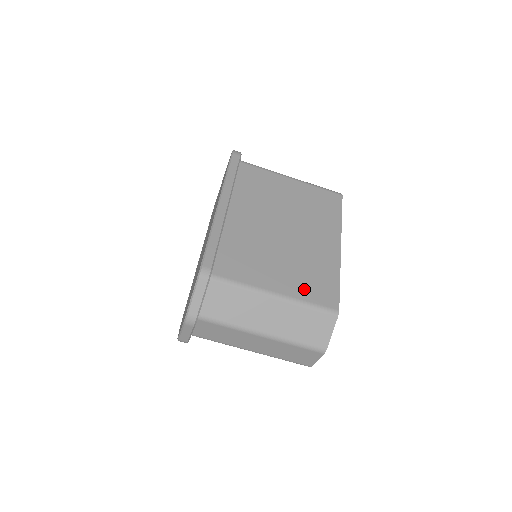
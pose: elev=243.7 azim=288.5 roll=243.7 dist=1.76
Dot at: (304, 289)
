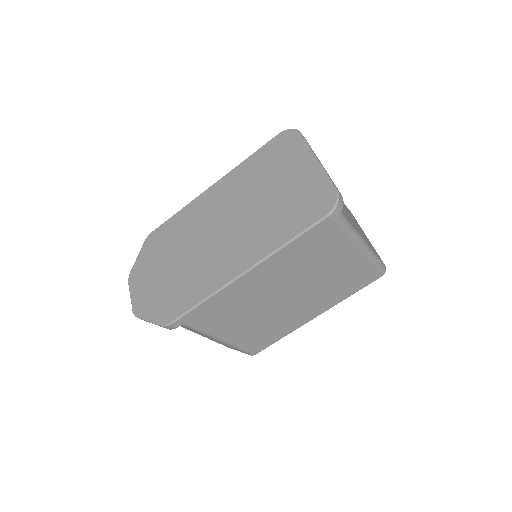
Dot at: (246, 340)
